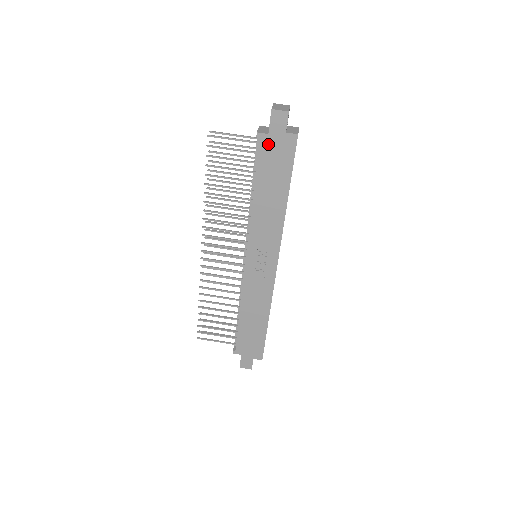
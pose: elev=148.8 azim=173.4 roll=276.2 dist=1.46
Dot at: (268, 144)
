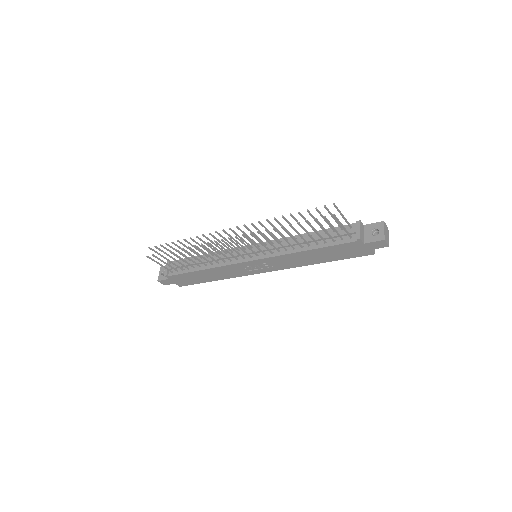
Dot at: (356, 245)
